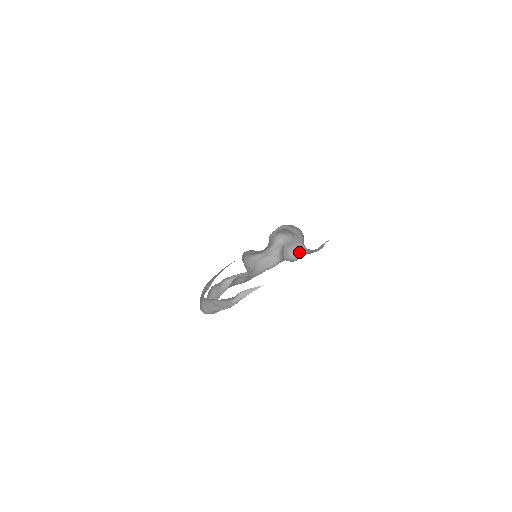
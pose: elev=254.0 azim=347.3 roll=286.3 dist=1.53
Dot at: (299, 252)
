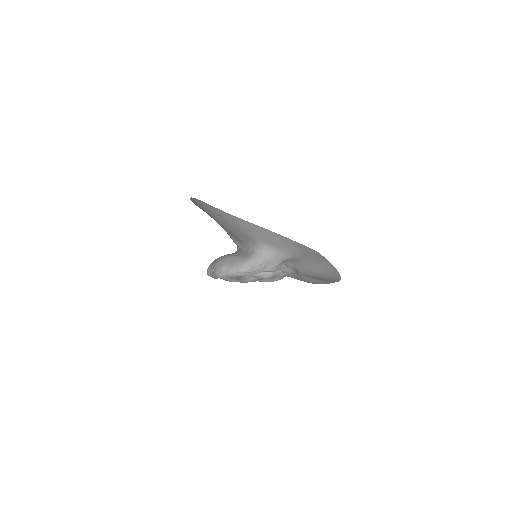
Dot at: (277, 271)
